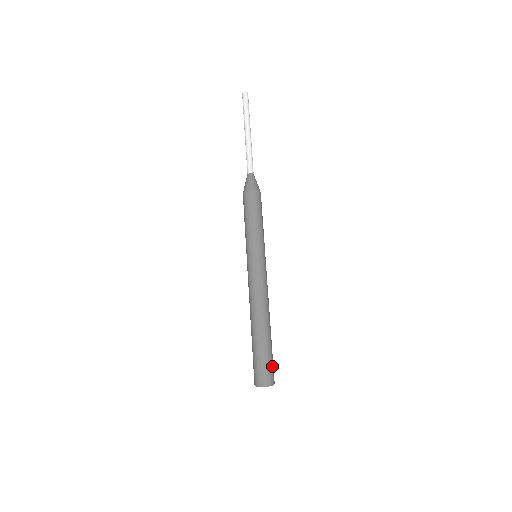
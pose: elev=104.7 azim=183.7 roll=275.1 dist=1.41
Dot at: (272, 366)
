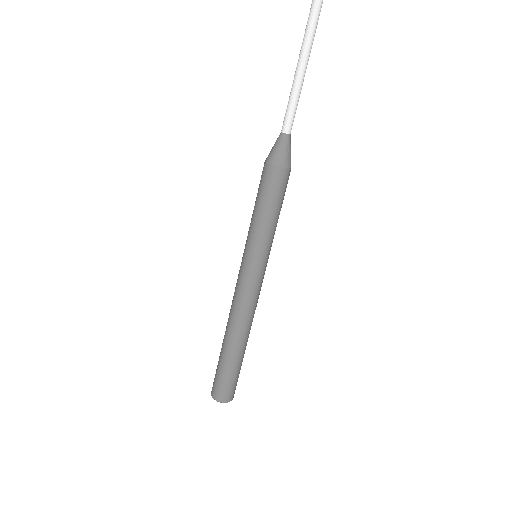
Dot at: (232, 386)
